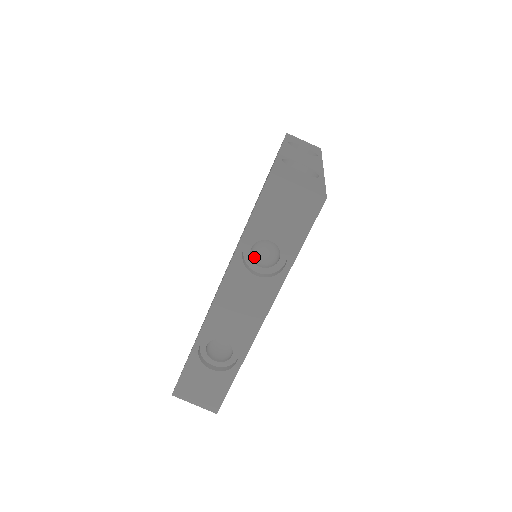
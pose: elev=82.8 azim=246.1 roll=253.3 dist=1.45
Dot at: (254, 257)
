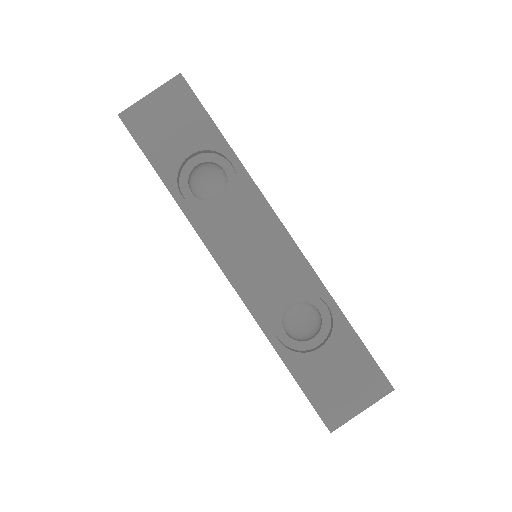
Dot at: occluded
